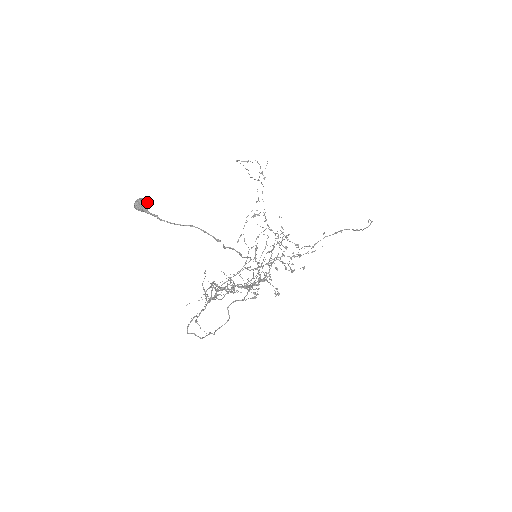
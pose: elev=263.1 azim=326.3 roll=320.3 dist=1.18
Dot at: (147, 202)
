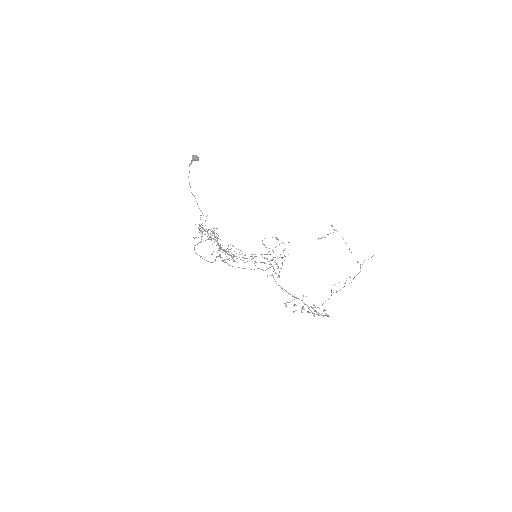
Dot at: (195, 157)
